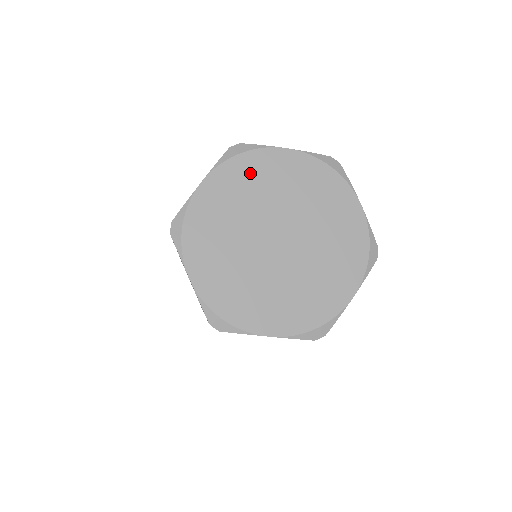
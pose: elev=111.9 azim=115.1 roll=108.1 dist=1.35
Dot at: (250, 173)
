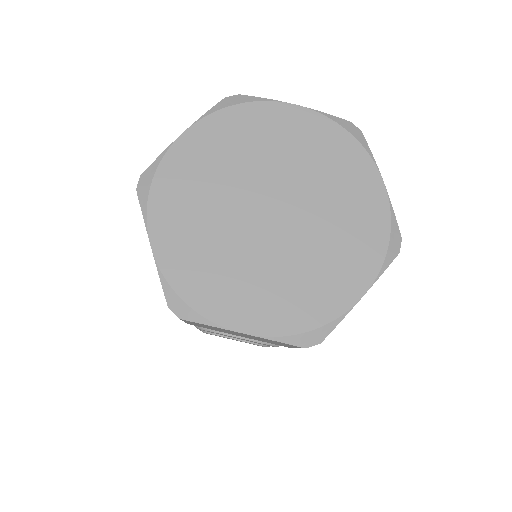
Dot at: (180, 188)
